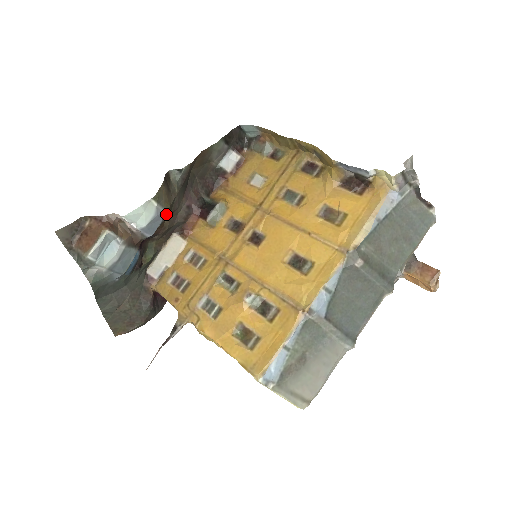
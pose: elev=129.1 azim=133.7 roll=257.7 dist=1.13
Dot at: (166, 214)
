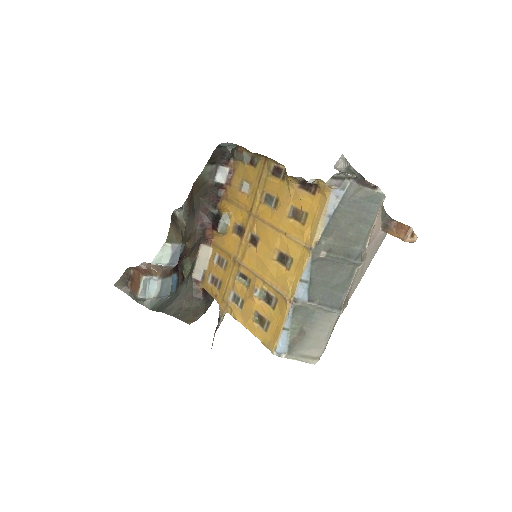
Dot at: (183, 243)
